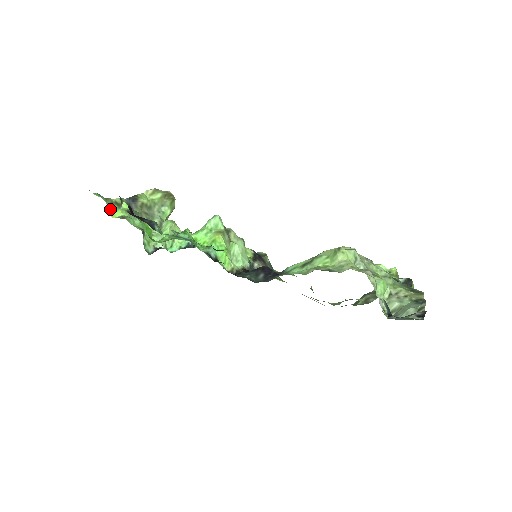
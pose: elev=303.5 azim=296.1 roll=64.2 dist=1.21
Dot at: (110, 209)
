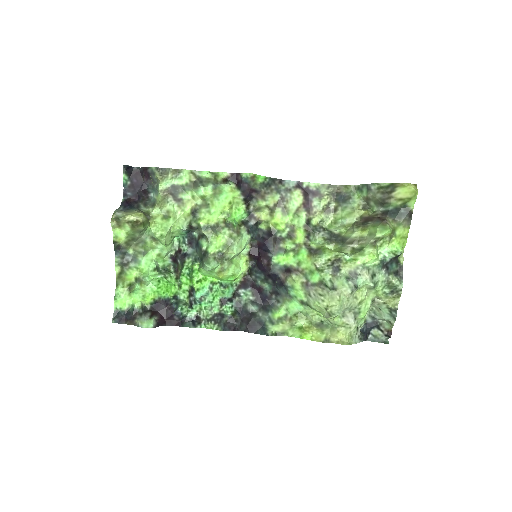
Dot at: (123, 280)
